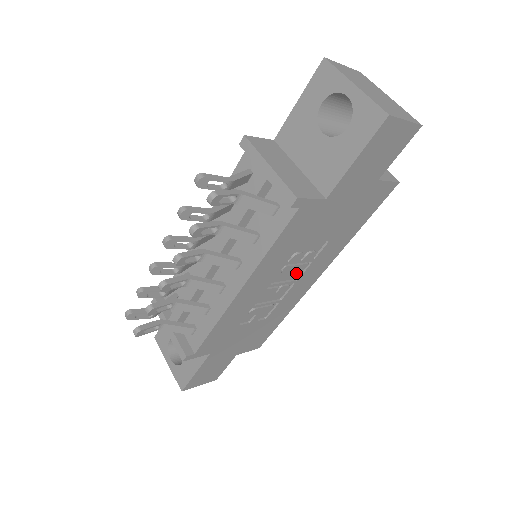
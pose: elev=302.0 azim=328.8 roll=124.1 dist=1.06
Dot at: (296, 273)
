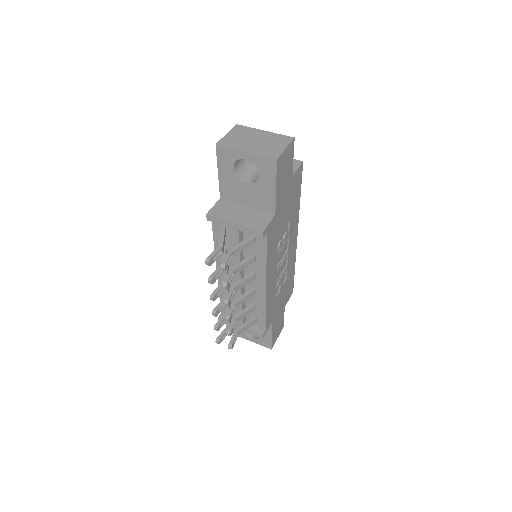
Dot at: (285, 248)
